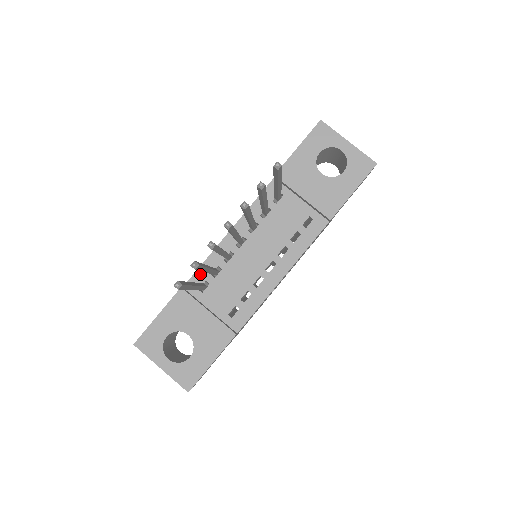
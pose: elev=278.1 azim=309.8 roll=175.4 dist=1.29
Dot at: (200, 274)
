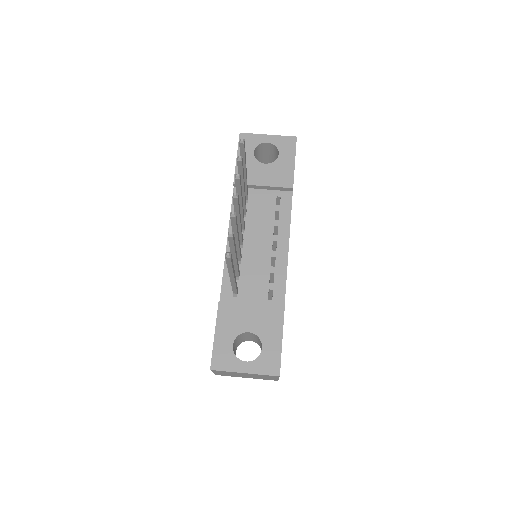
Dot at: (226, 285)
